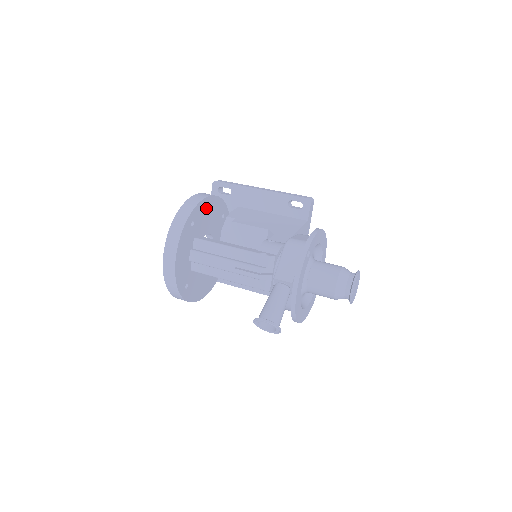
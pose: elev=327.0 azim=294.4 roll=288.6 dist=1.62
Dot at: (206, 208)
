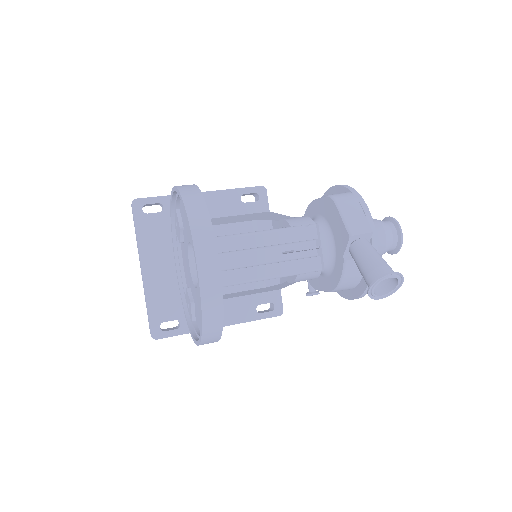
Dot at: occluded
